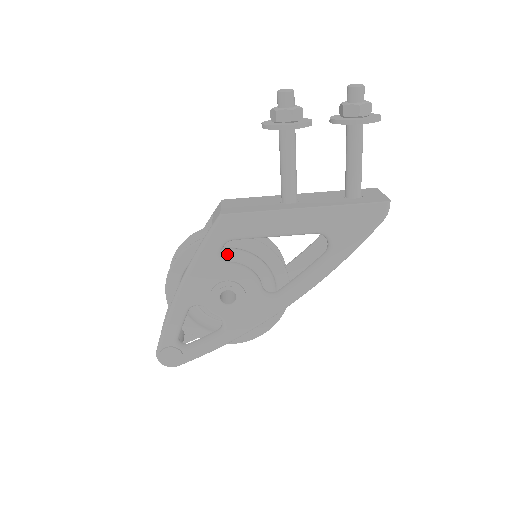
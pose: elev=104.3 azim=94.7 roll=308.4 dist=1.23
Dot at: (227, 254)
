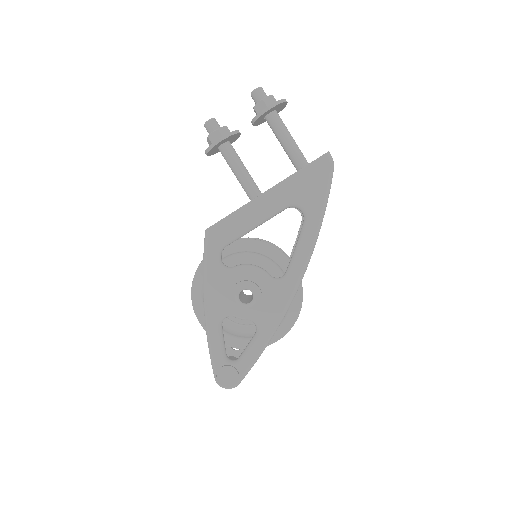
Dot at: (230, 263)
